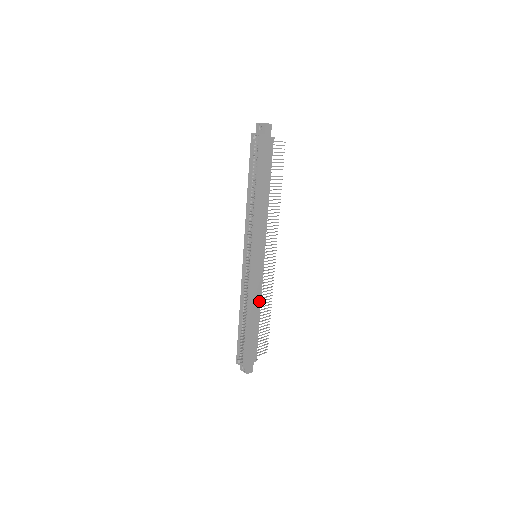
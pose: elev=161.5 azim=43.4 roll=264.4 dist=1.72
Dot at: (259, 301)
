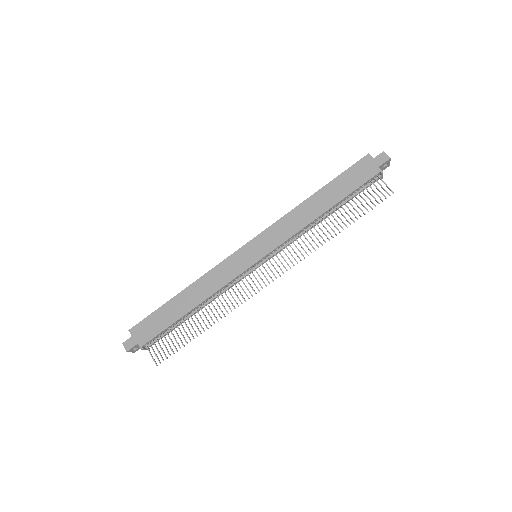
Dot at: (209, 294)
